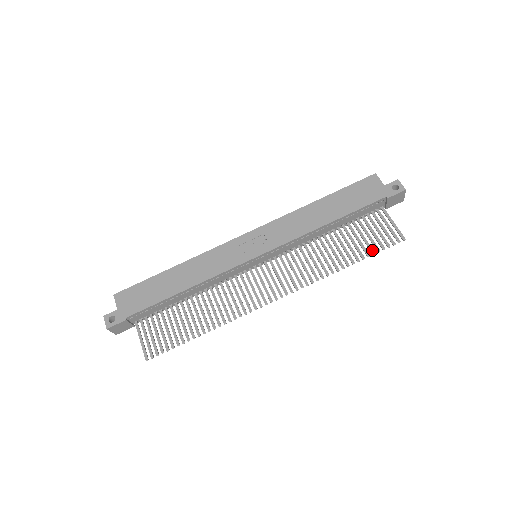
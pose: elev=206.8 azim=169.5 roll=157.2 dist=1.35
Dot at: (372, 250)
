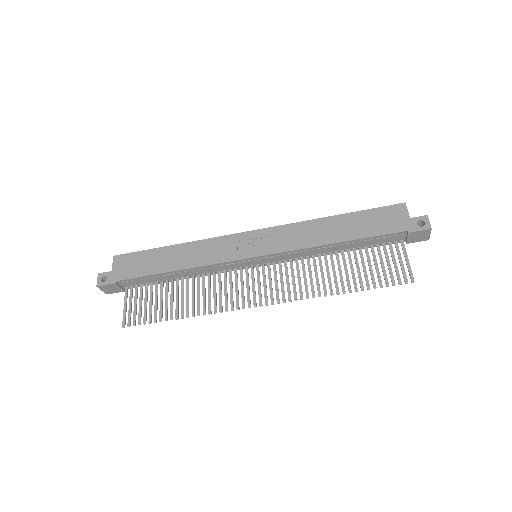
Dot at: (374, 283)
